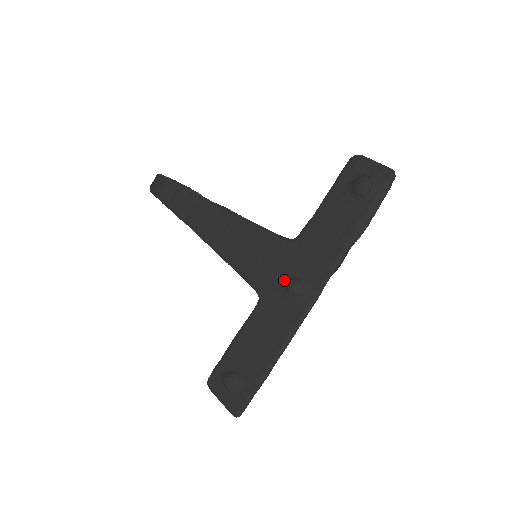
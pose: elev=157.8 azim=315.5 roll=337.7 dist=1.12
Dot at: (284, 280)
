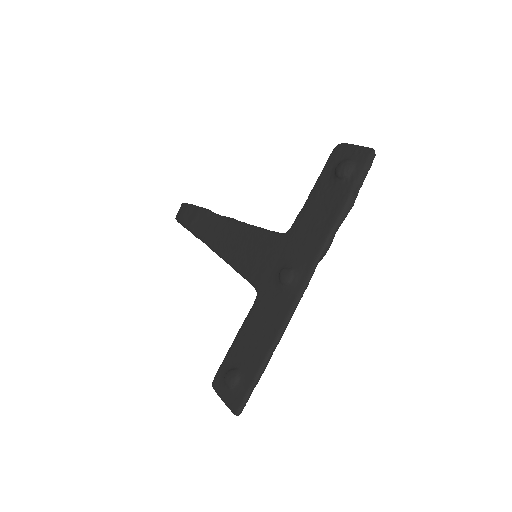
Dot at: (277, 272)
